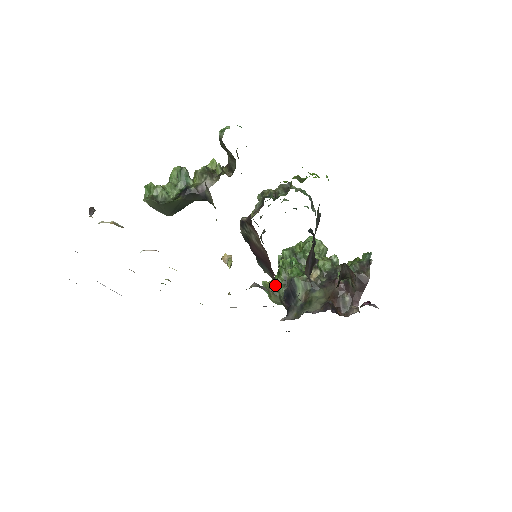
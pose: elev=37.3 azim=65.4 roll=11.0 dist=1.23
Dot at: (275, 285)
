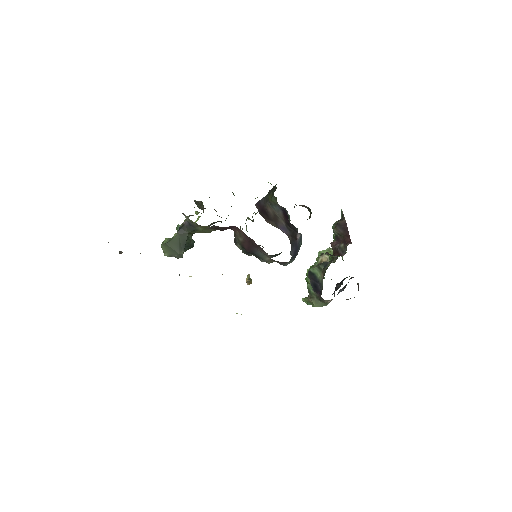
Dot at: (309, 292)
